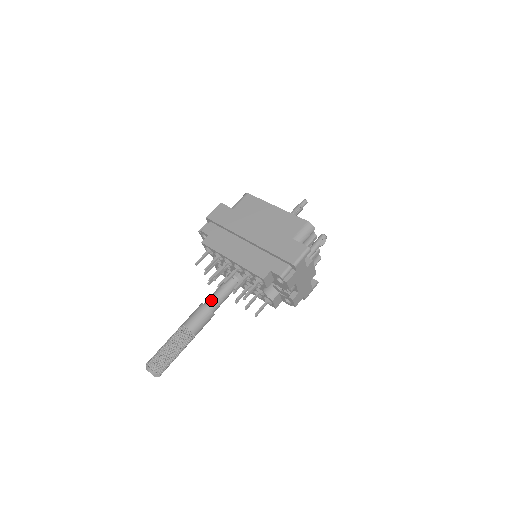
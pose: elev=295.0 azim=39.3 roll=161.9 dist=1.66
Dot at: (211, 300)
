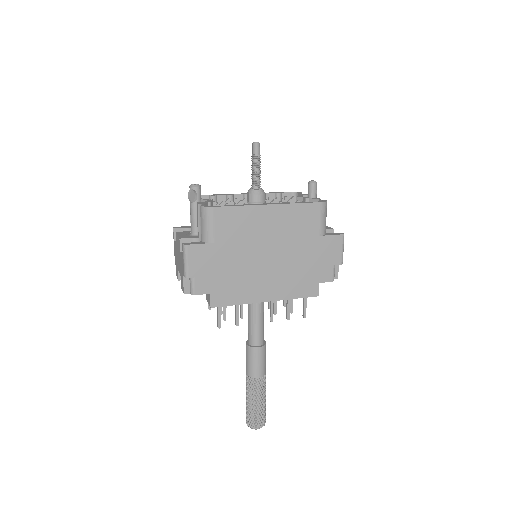
Dot at: (259, 338)
